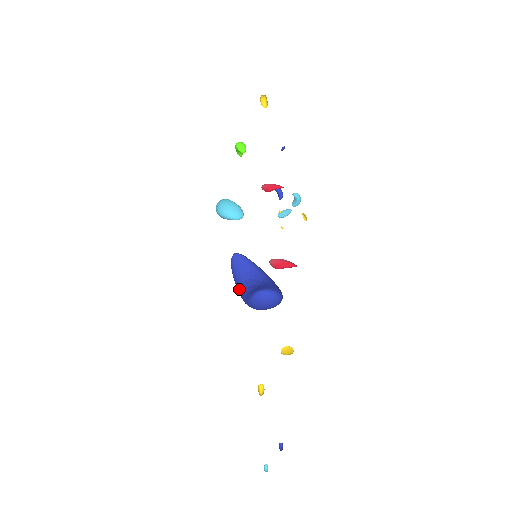
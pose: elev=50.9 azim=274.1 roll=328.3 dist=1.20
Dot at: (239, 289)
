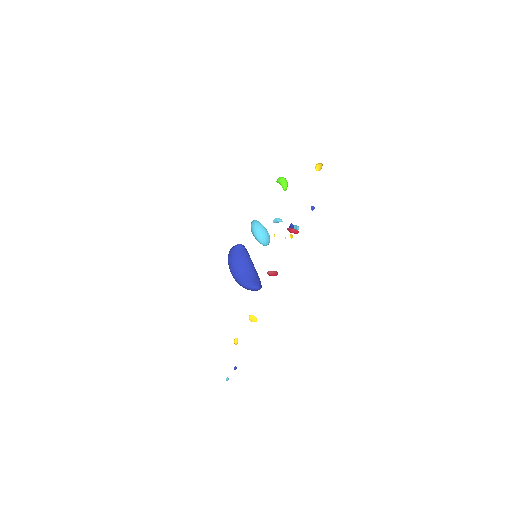
Dot at: (233, 267)
